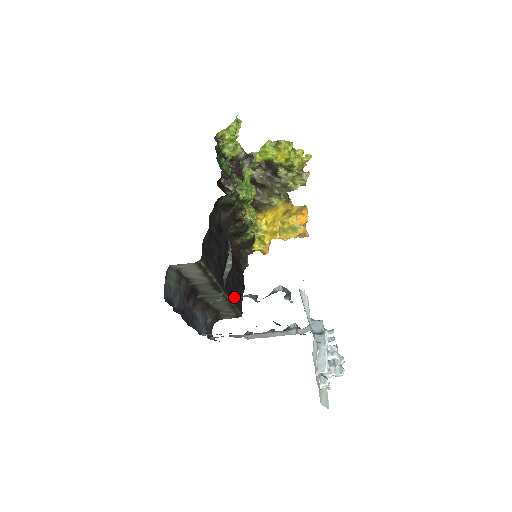
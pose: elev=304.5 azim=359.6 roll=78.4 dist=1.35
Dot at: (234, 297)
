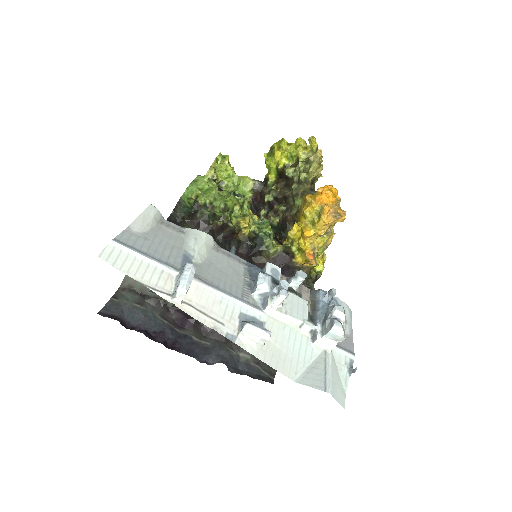
Dot at: occluded
